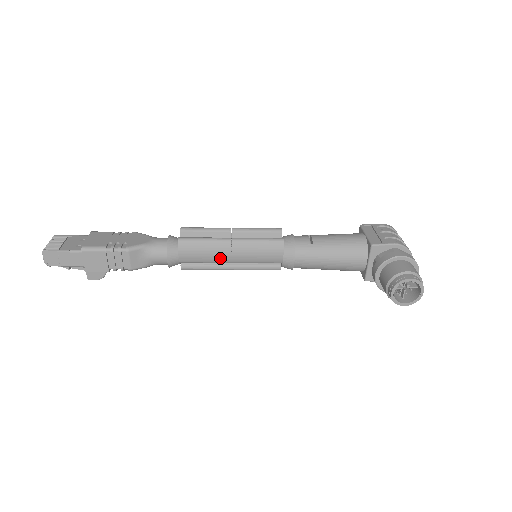
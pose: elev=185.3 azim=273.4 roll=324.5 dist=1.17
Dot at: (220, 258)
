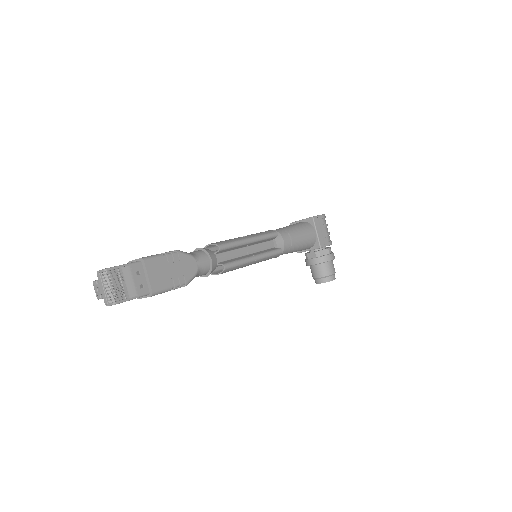
Dot at: occluded
